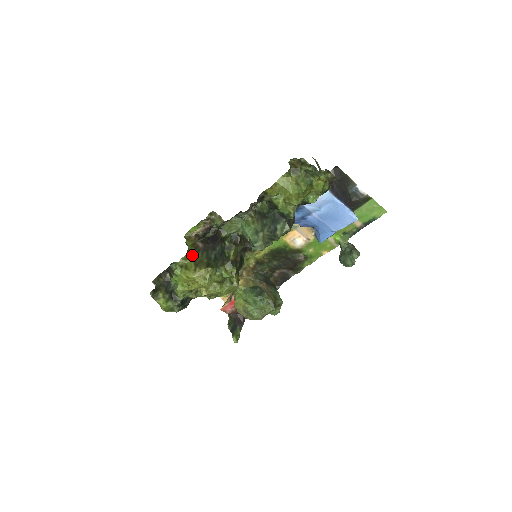
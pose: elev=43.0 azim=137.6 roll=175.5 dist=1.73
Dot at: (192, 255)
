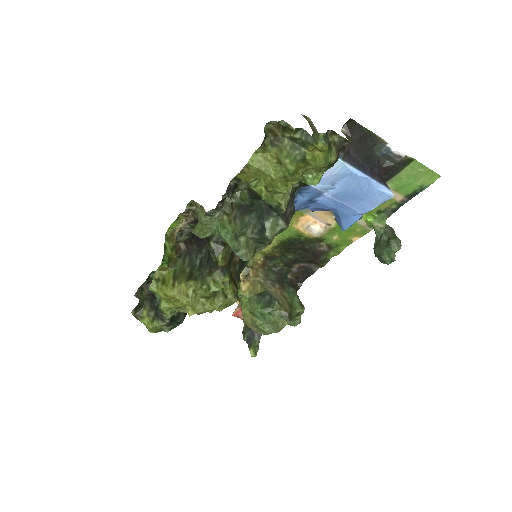
Dot at: (171, 263)
